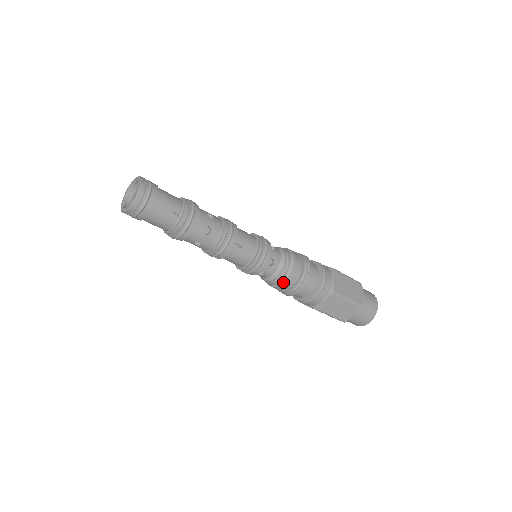
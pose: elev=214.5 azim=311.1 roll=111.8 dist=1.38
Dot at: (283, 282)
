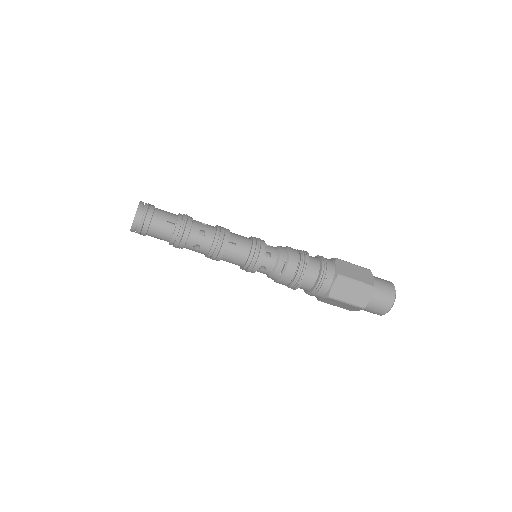
Dot at: (284, 272)
